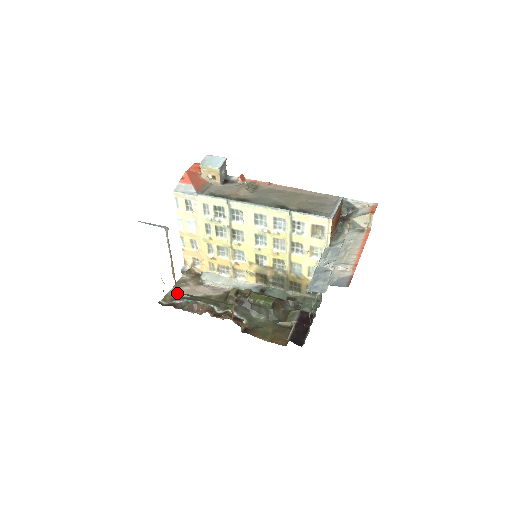
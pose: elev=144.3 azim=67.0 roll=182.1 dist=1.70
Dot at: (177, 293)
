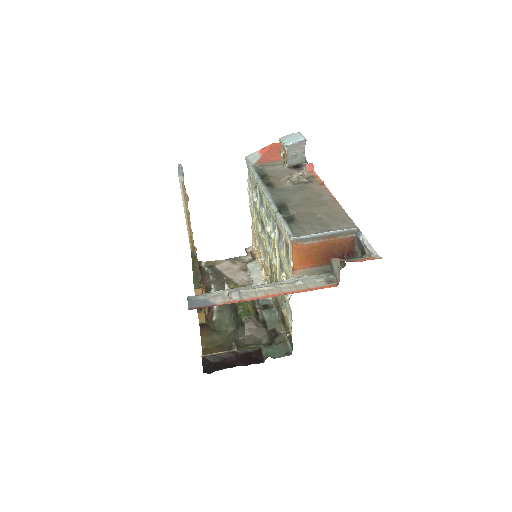
Dot at: (220, 264)
